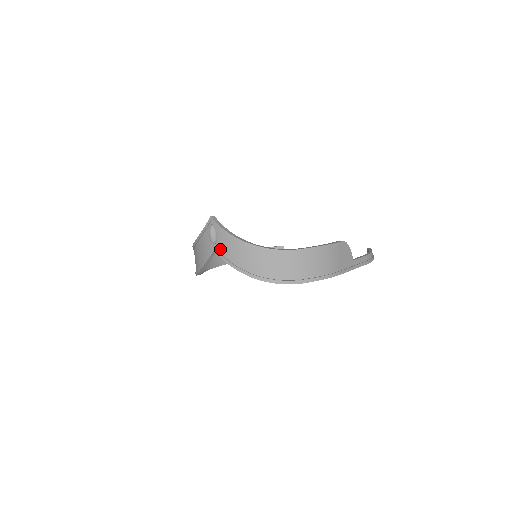
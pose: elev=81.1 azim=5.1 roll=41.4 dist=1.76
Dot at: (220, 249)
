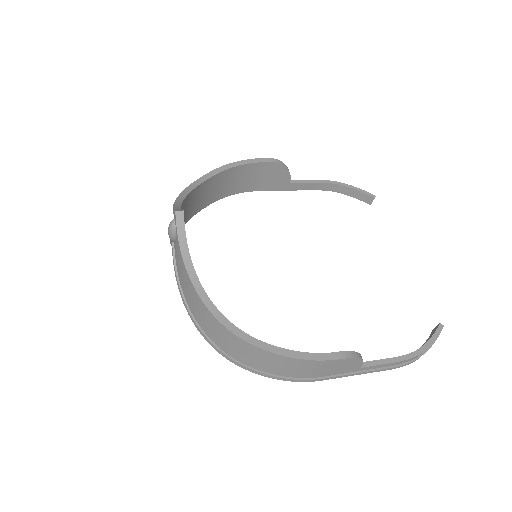
Dot at: (175, 254)
